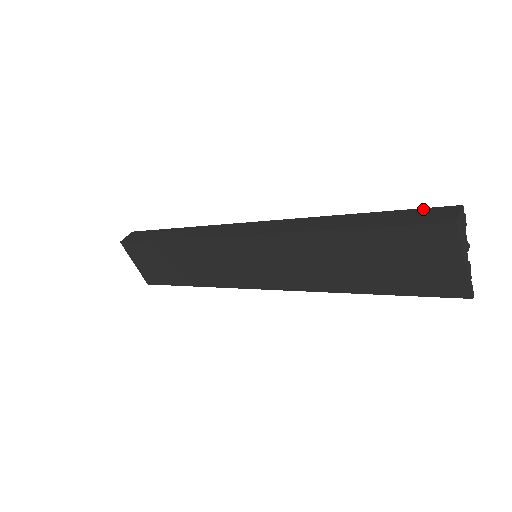
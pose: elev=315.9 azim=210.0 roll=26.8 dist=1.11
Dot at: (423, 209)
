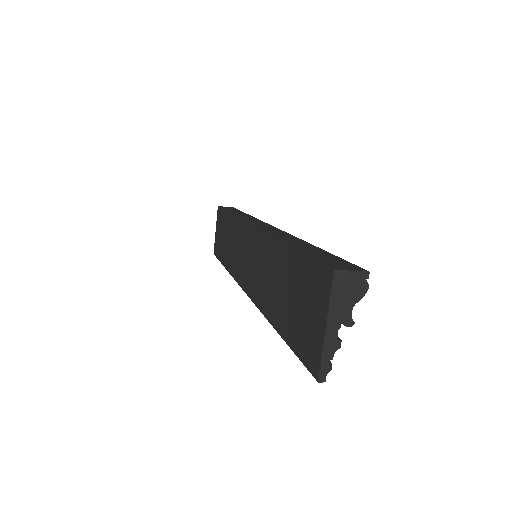
Dot at: (346, 261)
